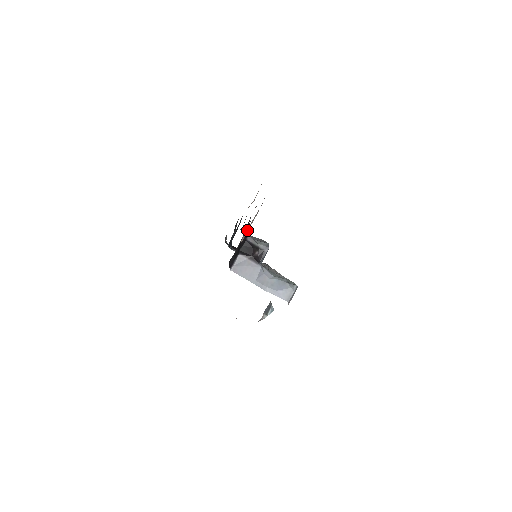
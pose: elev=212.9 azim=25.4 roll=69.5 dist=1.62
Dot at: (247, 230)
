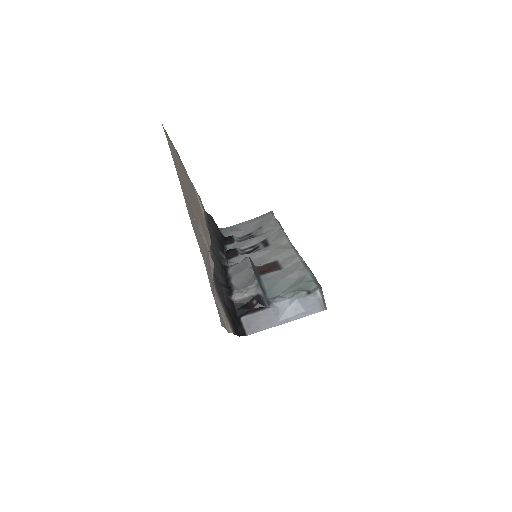
Dot at: (225, 319)
